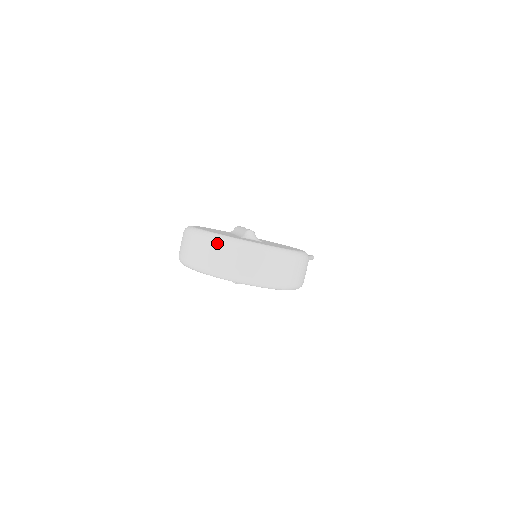
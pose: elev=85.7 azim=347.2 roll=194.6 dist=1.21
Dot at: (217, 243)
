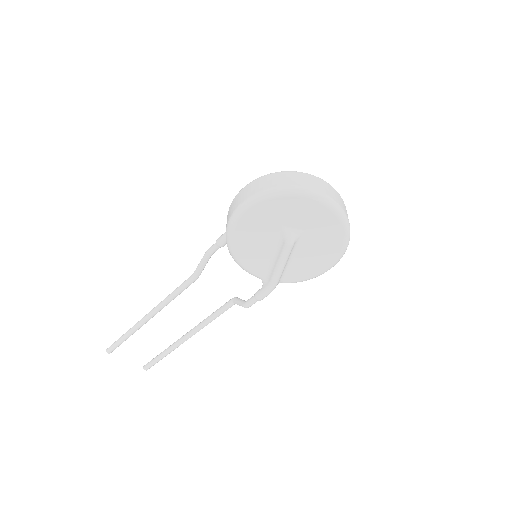
Dot at: (325, 182)
